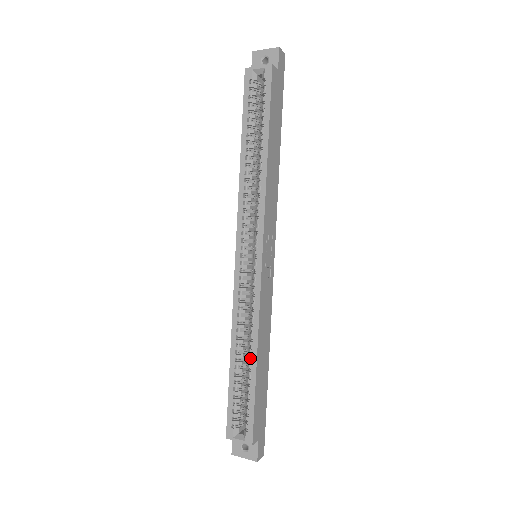
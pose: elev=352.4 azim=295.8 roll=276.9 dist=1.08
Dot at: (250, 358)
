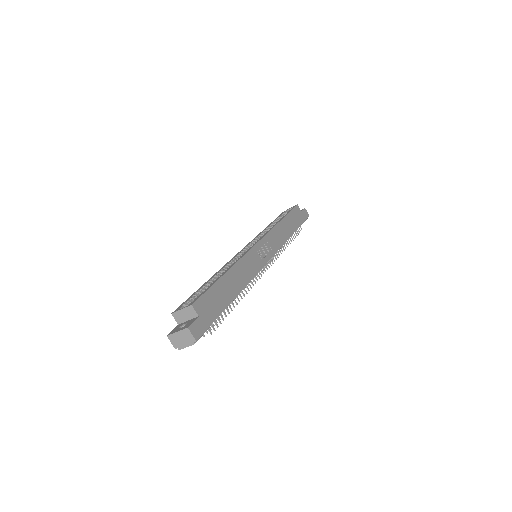
Dot at: (223, 273)
